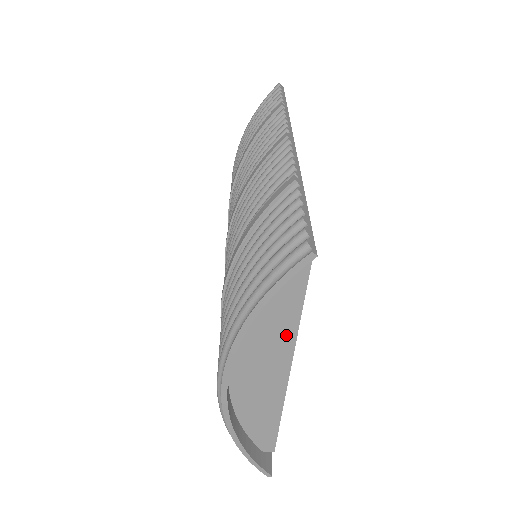
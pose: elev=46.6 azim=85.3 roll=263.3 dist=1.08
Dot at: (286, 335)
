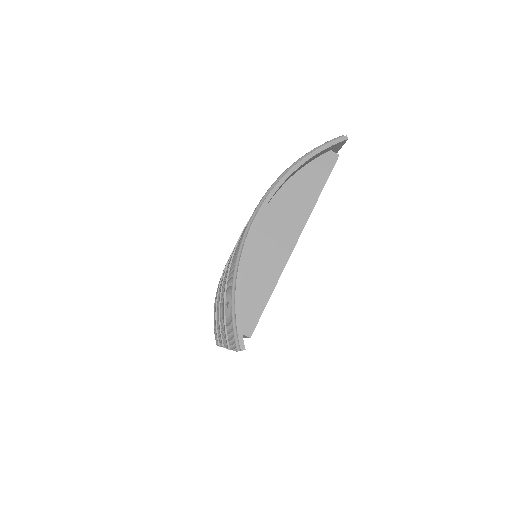
Dot at: (307, 204)
